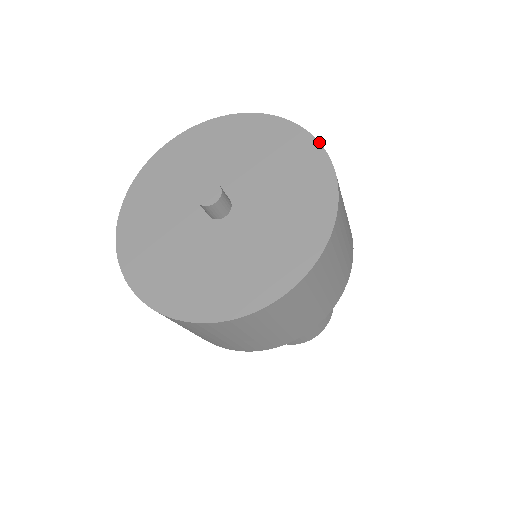
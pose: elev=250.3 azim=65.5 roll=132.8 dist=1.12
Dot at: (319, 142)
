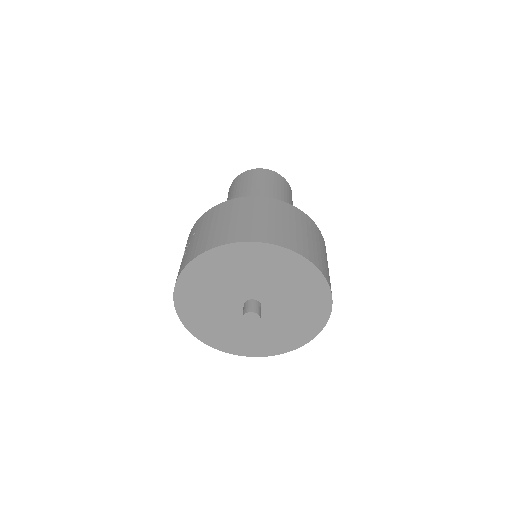
Dot at: occluded
